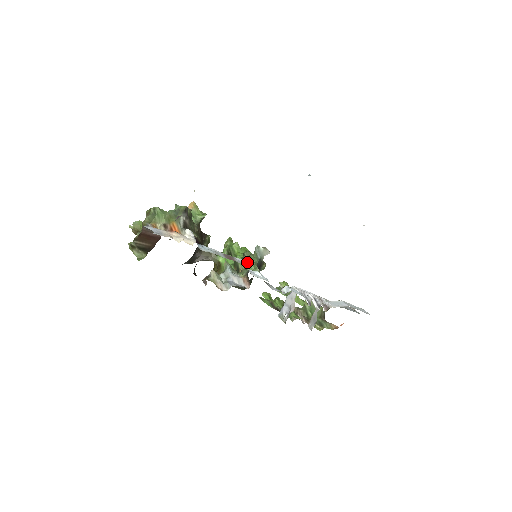
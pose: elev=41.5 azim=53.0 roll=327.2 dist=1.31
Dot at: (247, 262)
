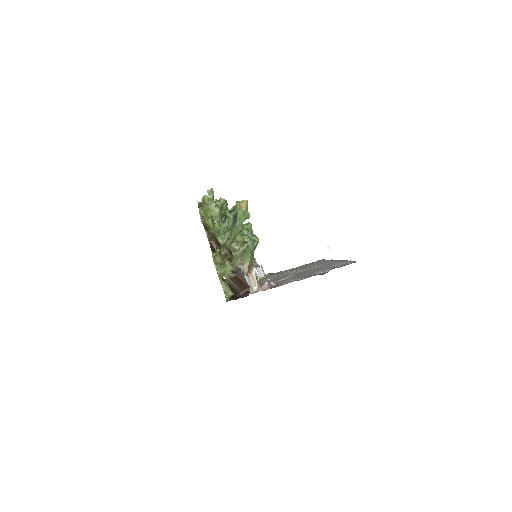
Dot at: occluded
